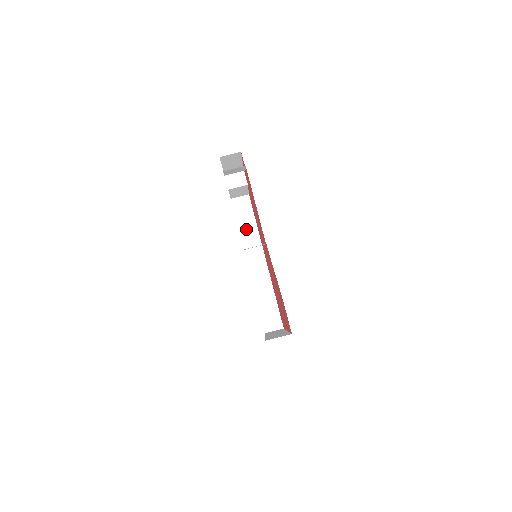
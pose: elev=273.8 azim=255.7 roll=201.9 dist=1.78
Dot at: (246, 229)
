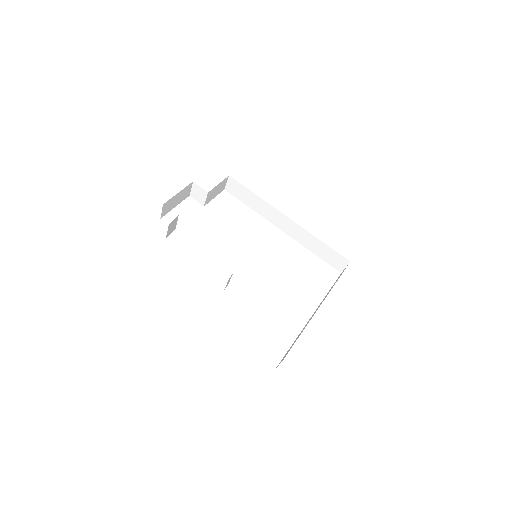
Dot at: (254, 204)
